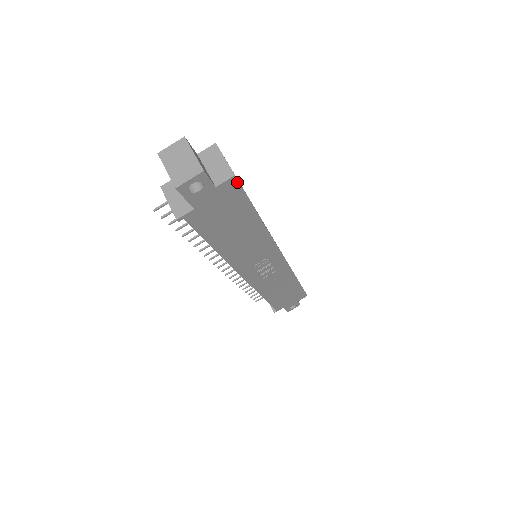
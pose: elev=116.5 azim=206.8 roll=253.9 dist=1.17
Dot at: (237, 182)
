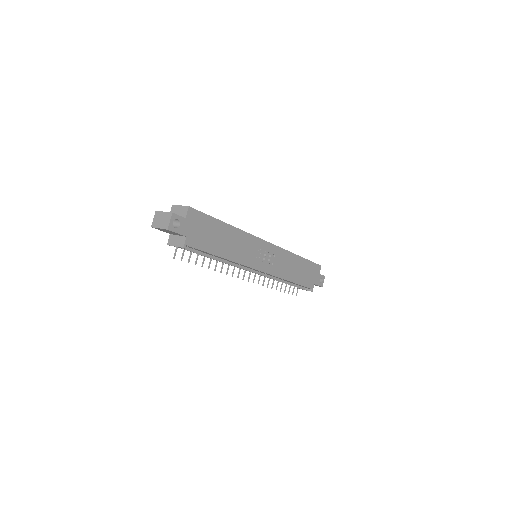
Dot at: (193, 209)
